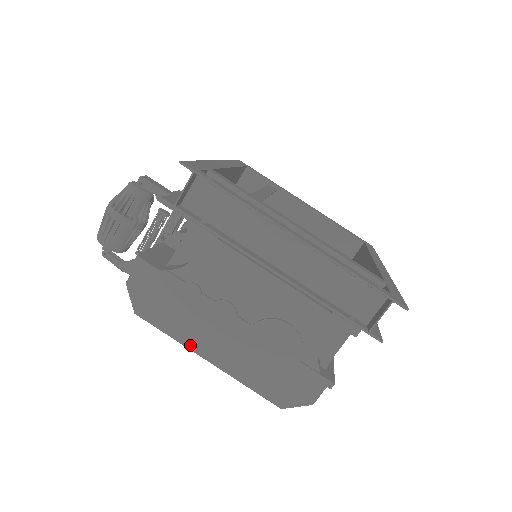
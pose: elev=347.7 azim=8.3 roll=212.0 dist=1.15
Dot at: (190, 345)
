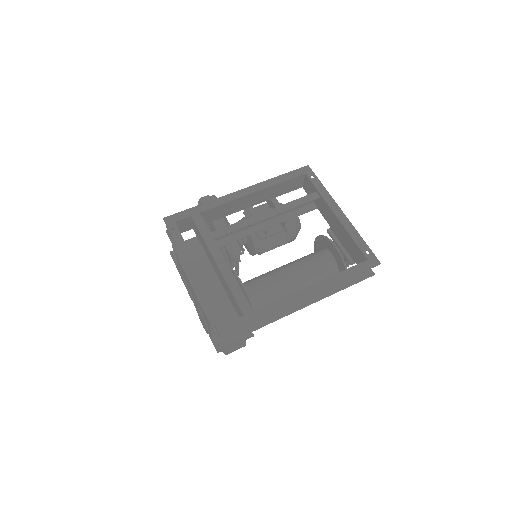
Dot at: occluded
